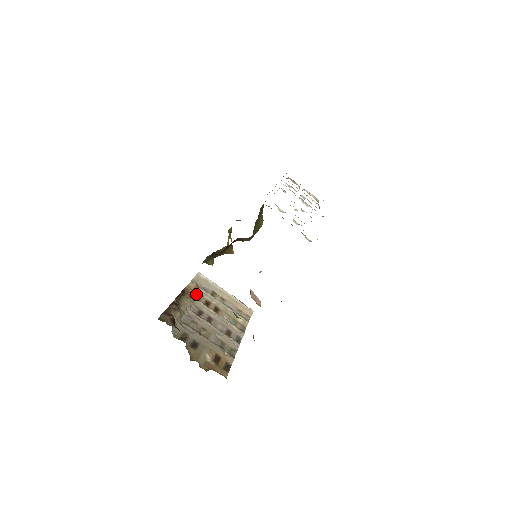
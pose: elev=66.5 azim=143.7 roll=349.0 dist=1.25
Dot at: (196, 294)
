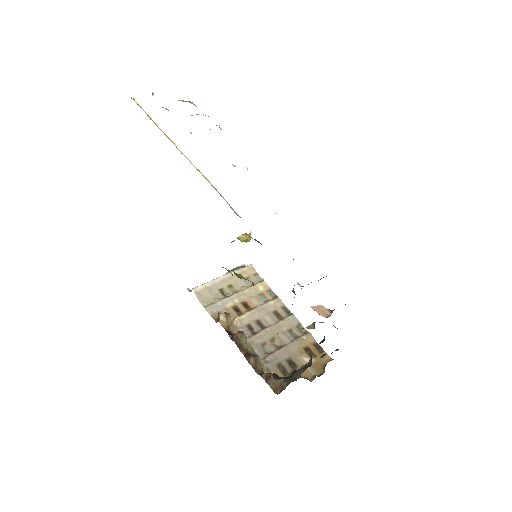
Dot at: (231, 319)
